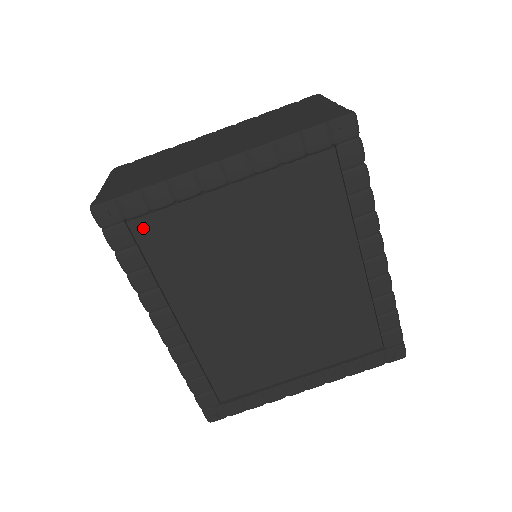
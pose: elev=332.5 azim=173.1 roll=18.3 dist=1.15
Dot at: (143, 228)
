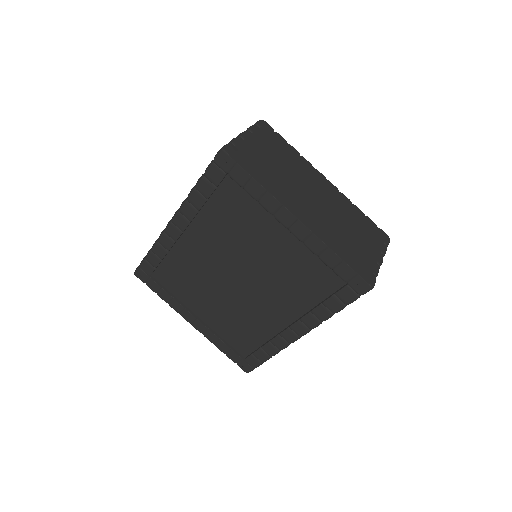
Dot at: (230, 186)
